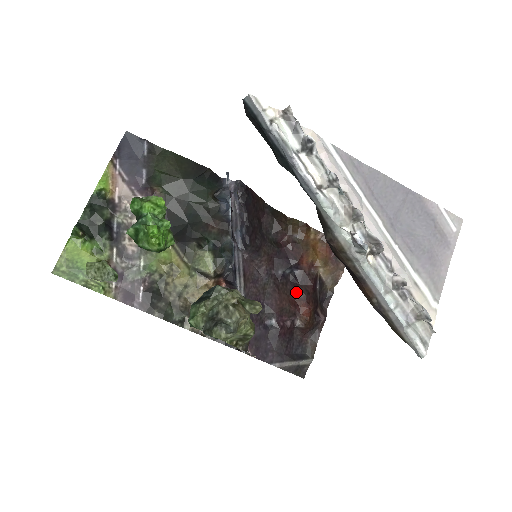
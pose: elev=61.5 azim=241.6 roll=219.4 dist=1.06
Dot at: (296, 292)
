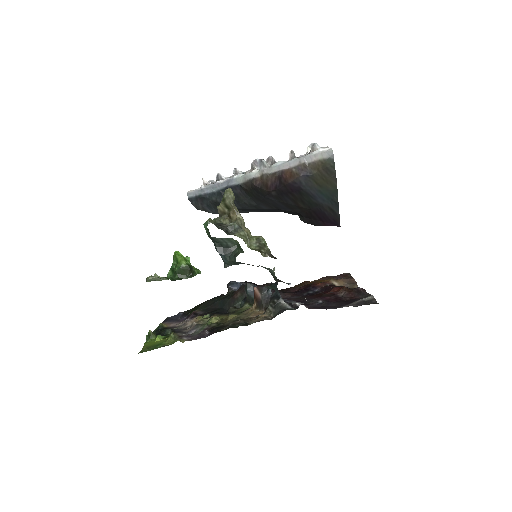
Dot at: (325, 291)
